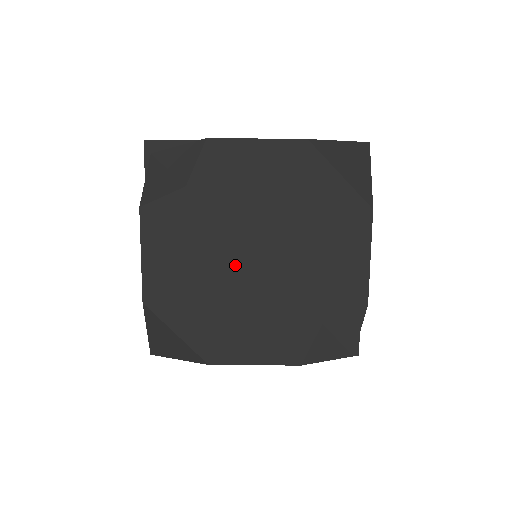
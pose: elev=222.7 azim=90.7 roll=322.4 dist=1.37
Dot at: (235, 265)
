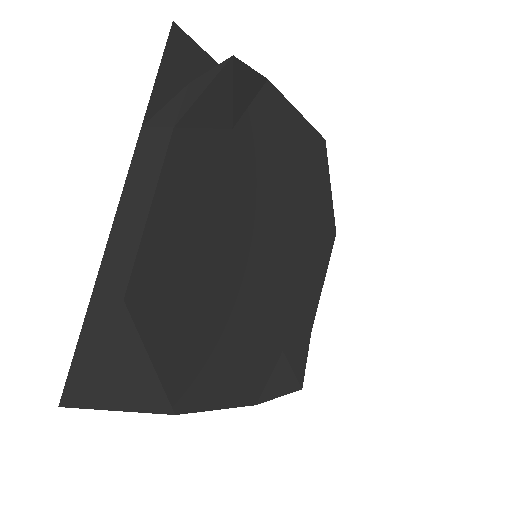
Dot at: (243, 262)
